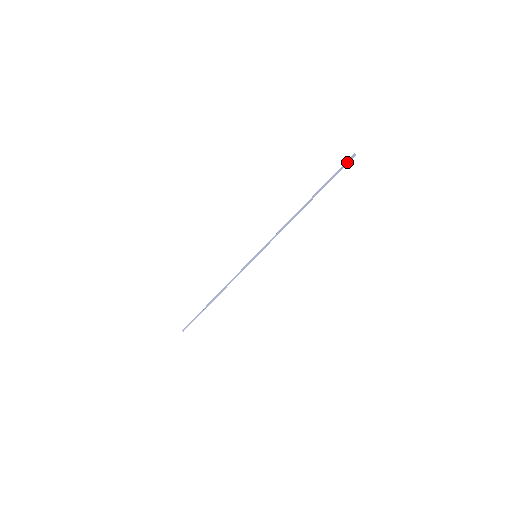
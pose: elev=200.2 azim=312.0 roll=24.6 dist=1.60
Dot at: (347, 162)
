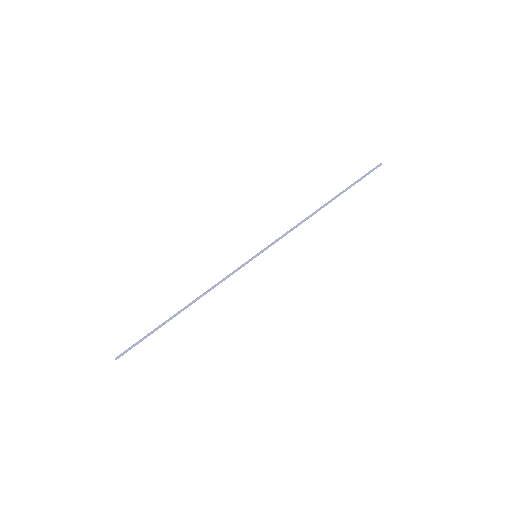
Dot at: (373, 169)
